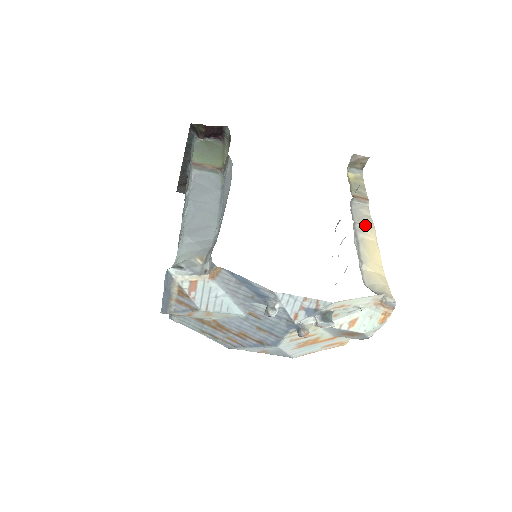
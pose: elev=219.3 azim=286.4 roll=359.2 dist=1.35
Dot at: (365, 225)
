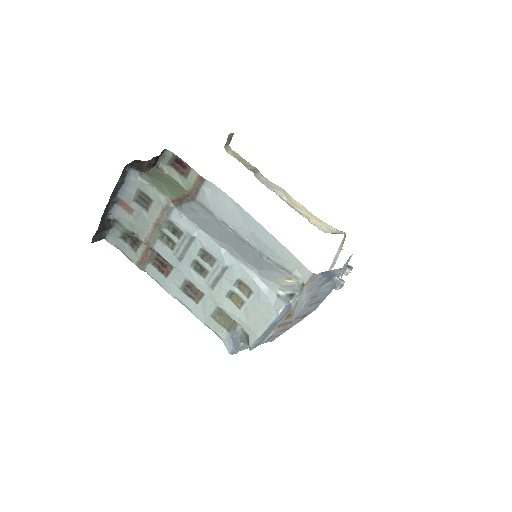
Dot at: (280, 190)
